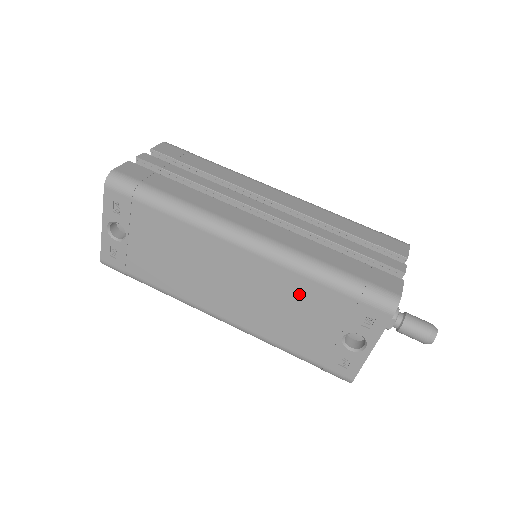
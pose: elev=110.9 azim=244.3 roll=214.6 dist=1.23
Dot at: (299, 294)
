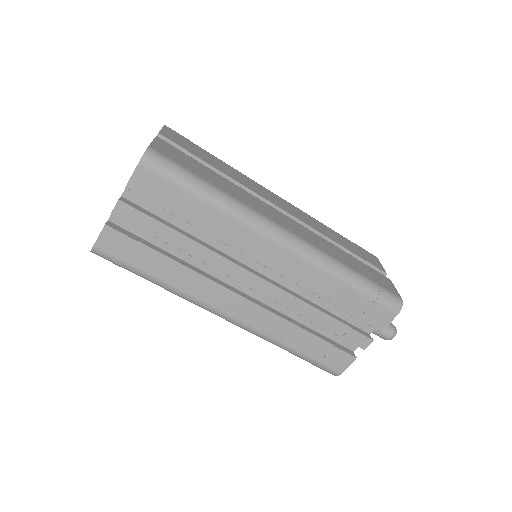
Dot at: occluded
